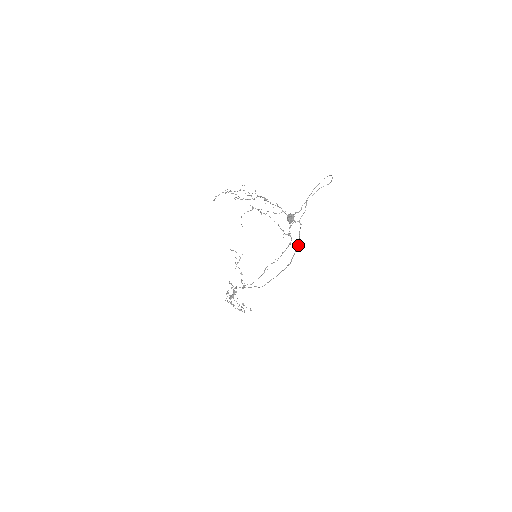
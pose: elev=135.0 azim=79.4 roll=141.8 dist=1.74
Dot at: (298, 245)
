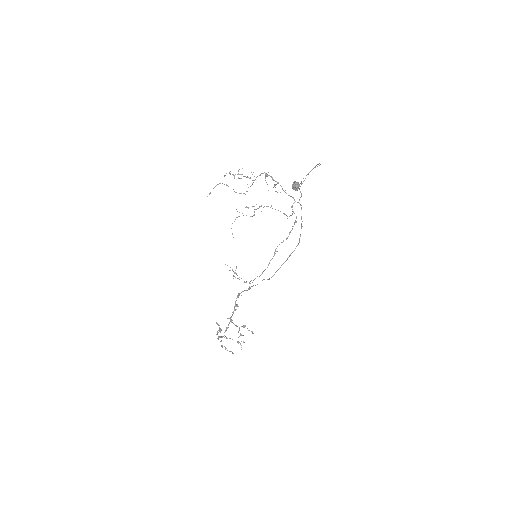
Dot at: (302, 226)
